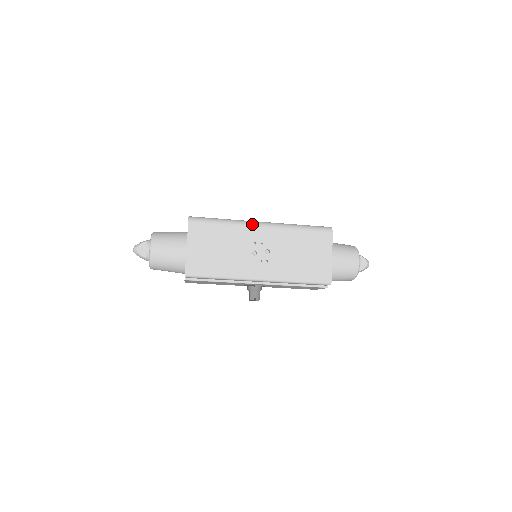
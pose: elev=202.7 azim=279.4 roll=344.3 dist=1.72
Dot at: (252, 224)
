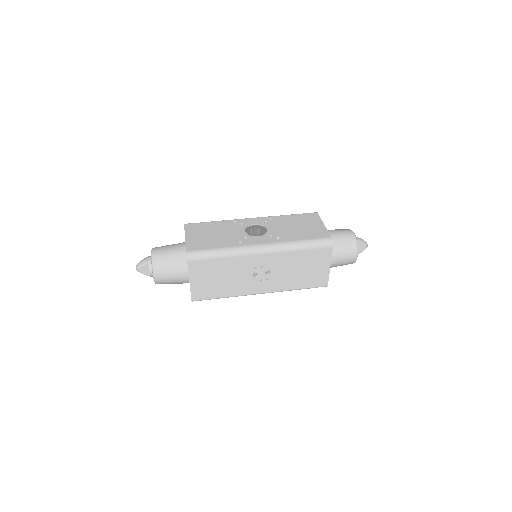
Dot at: (251, 252)
